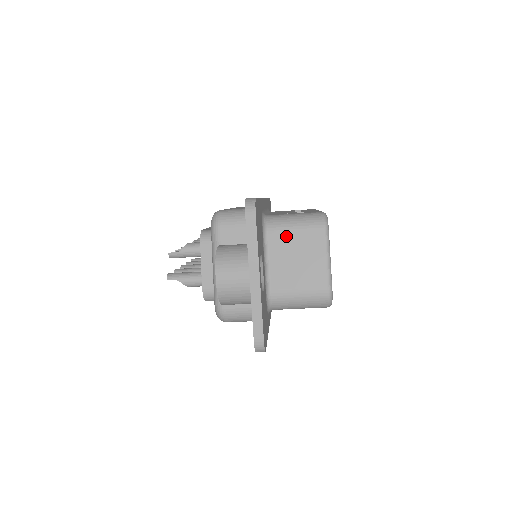
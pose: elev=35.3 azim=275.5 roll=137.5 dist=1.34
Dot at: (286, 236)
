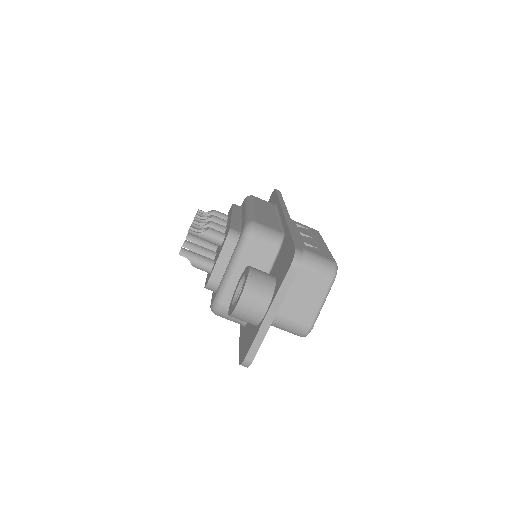
Dot at: (299, 271)
